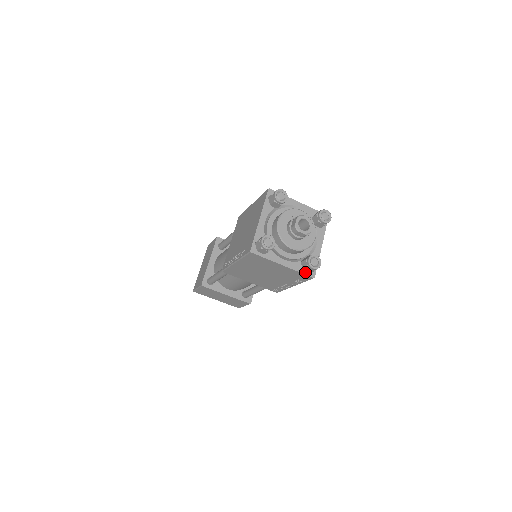
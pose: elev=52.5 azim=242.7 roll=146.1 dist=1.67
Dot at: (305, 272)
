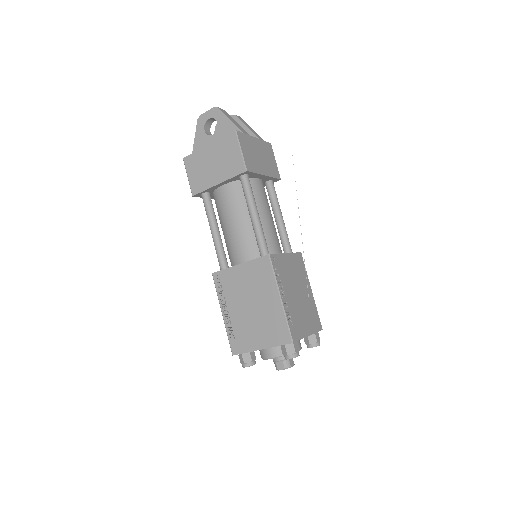
Dot at: occluded
